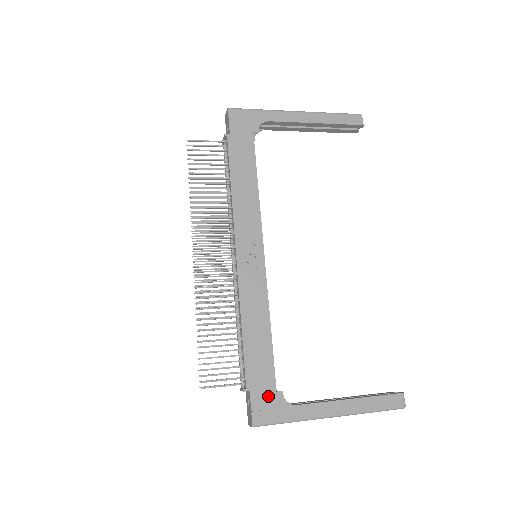
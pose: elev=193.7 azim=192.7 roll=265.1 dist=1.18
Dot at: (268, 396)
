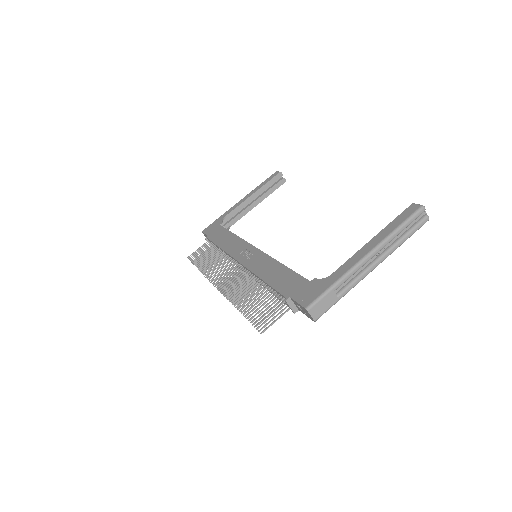
Dot at: (306, 288)
